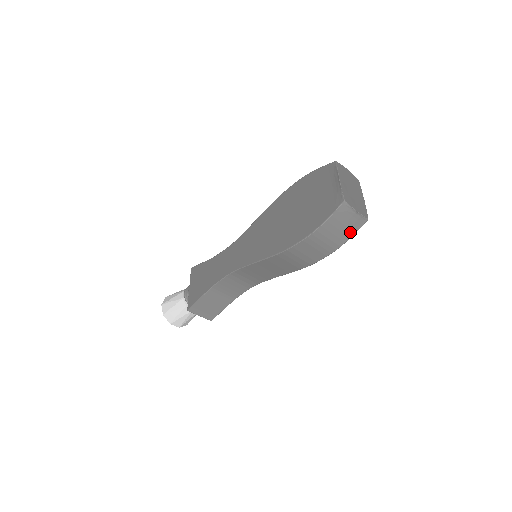
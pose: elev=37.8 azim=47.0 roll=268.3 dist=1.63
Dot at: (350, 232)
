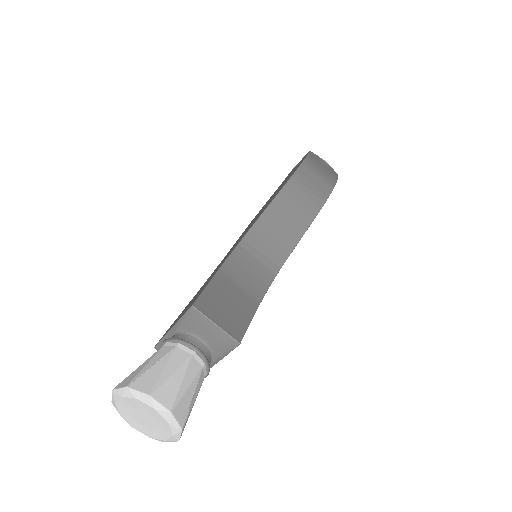
Dot at: (333, 175)
